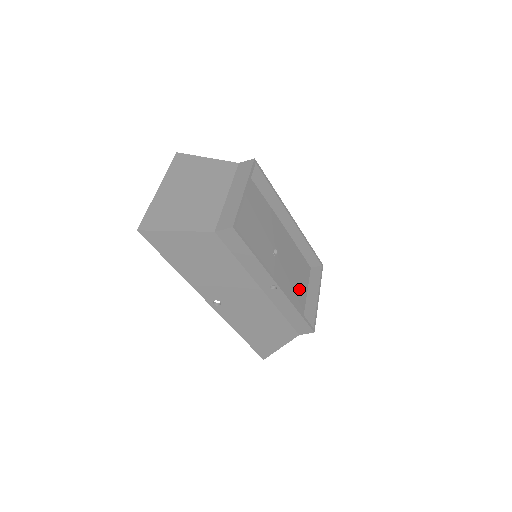
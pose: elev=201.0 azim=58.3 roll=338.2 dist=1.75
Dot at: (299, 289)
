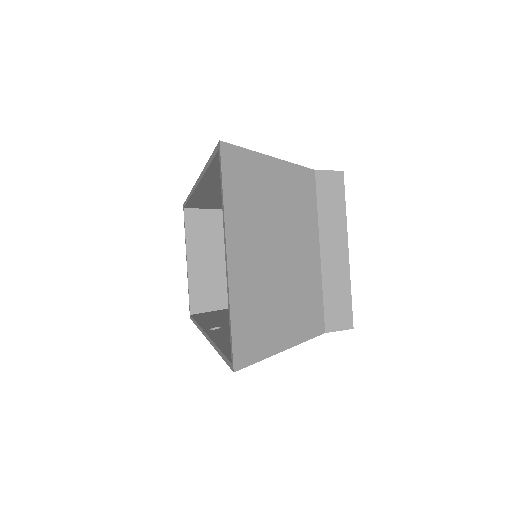
Dot at: occluded
